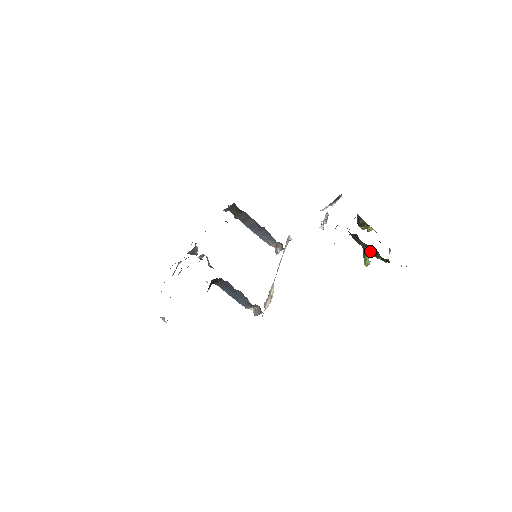
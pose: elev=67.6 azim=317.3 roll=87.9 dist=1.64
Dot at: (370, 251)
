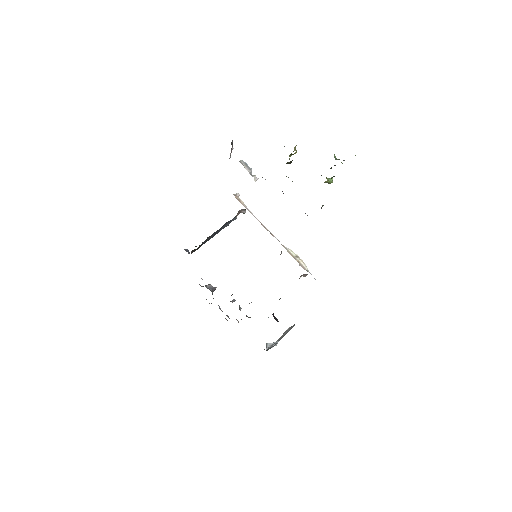
Dot at: (327, 180)
